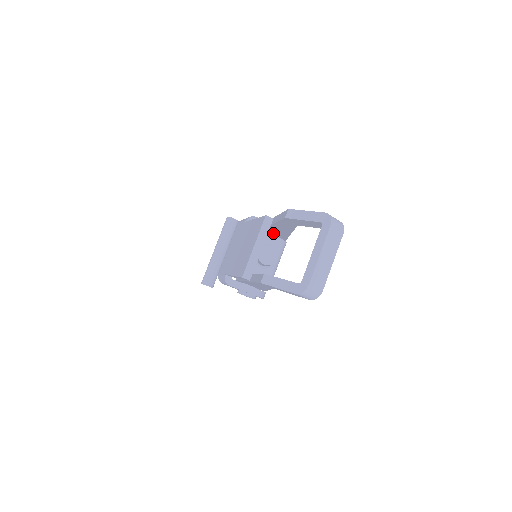
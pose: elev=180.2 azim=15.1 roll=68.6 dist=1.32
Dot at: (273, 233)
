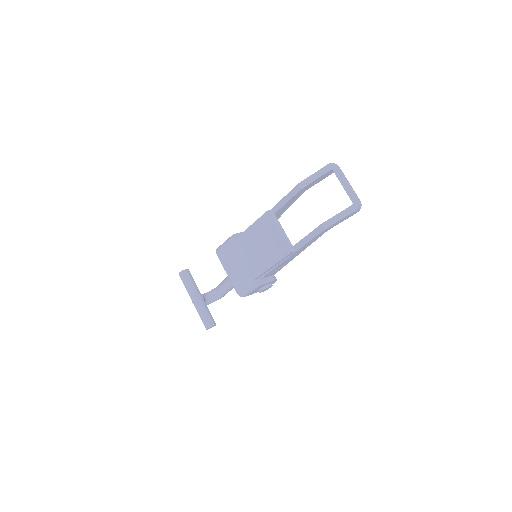
Dot at: occluded
